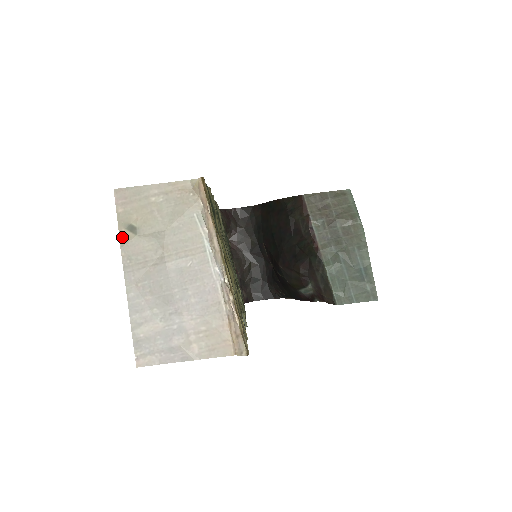
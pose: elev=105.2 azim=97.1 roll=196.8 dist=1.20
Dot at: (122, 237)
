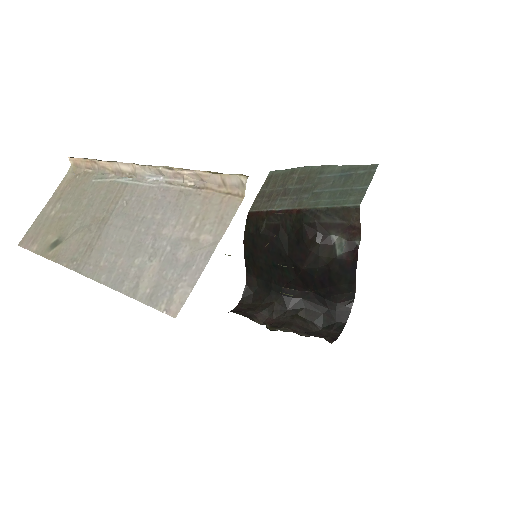
Dot at: (53, 258)
